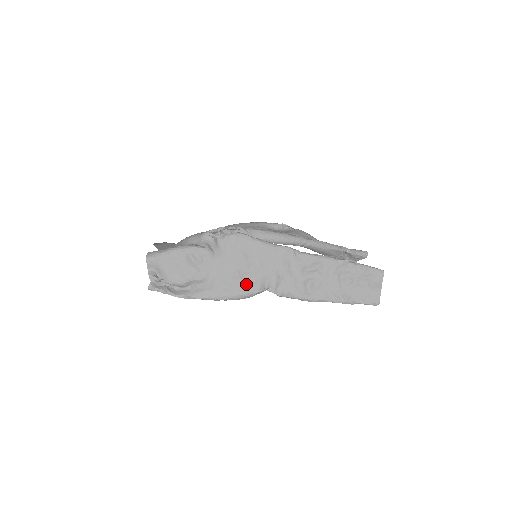
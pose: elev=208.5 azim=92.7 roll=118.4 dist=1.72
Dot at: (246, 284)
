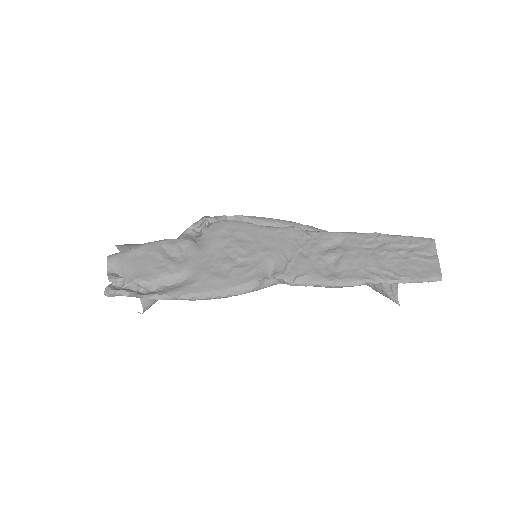
Dot at: (242, 272)
